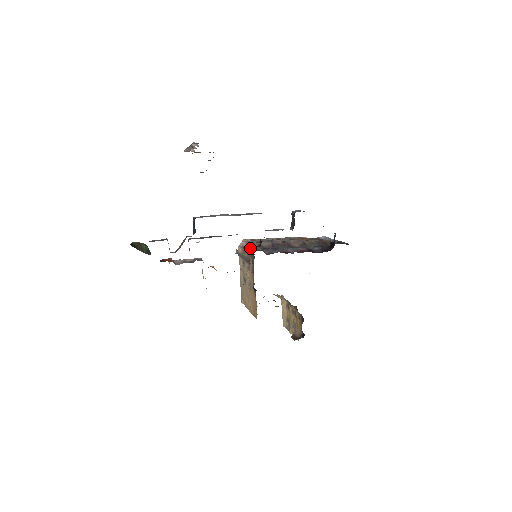
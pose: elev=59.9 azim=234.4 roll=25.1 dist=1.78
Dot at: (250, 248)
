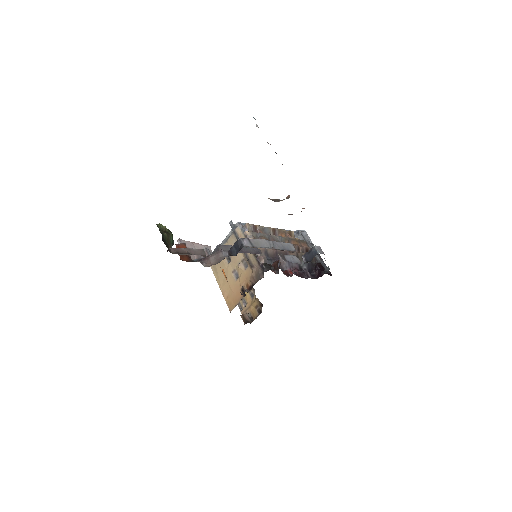
Dot at: (264, 266)
